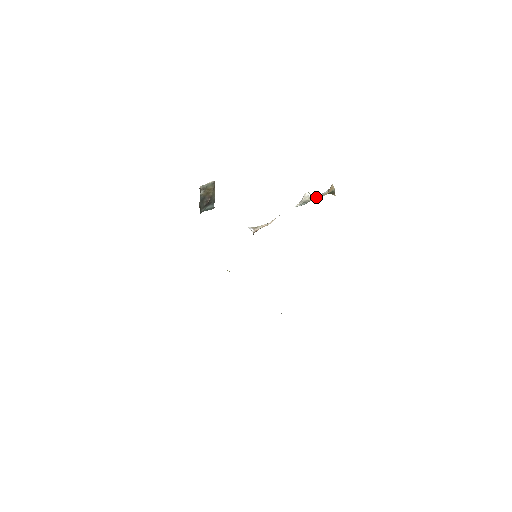
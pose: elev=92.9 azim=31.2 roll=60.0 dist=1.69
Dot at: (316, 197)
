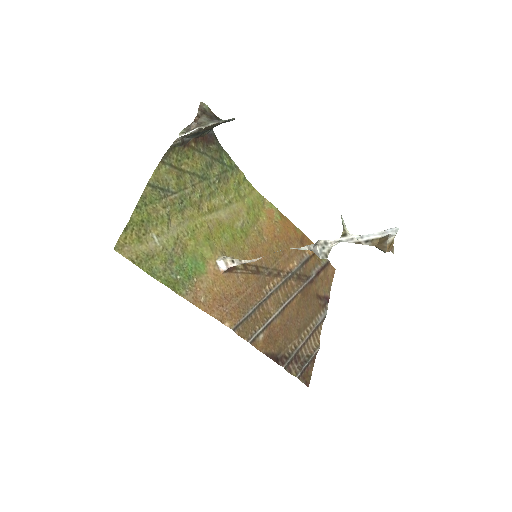
Dot at: (351, 240)
